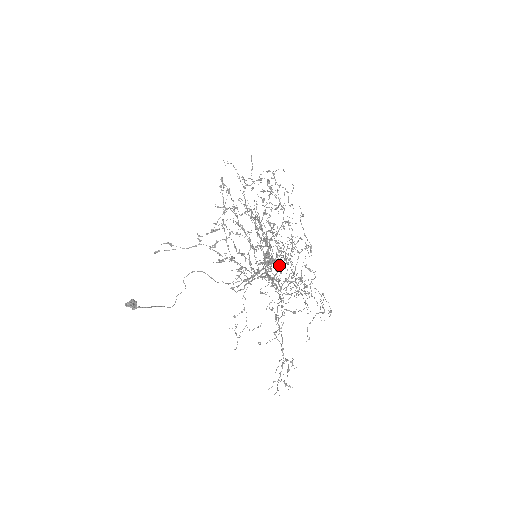
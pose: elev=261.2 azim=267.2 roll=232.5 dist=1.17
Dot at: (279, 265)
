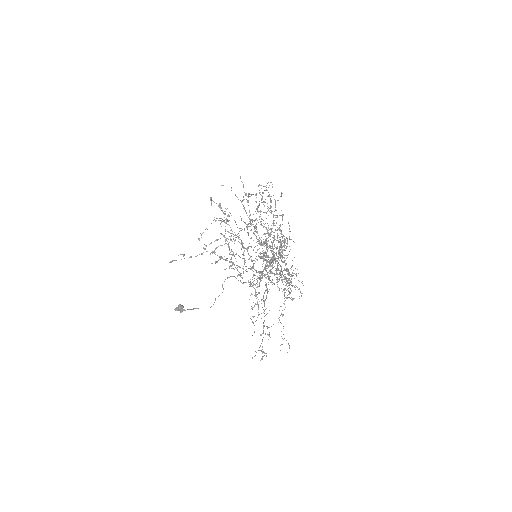
Dot at: occluded
